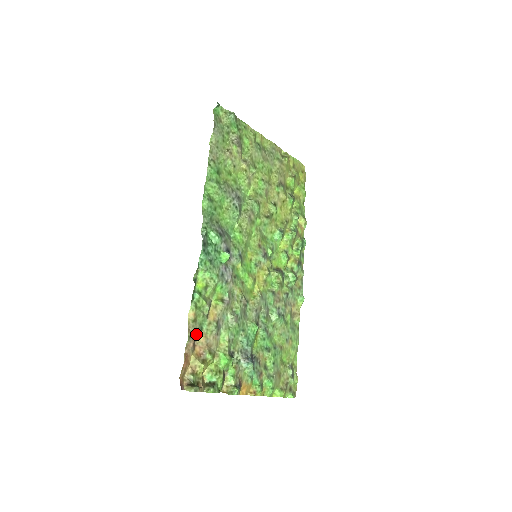
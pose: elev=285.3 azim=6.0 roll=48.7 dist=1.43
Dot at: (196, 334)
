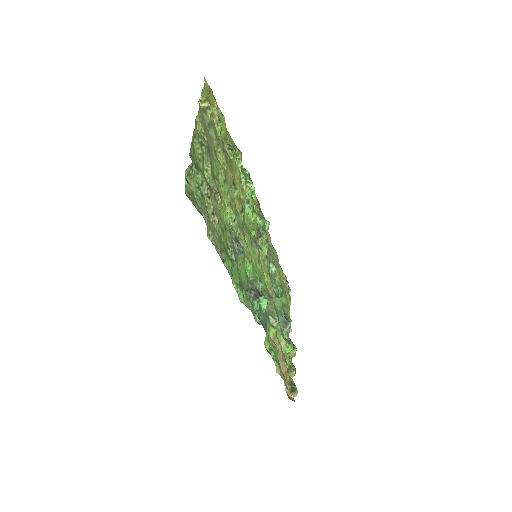
Dot at: occluded
